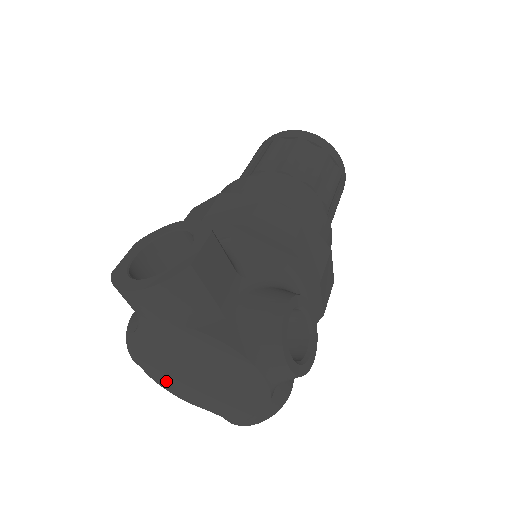
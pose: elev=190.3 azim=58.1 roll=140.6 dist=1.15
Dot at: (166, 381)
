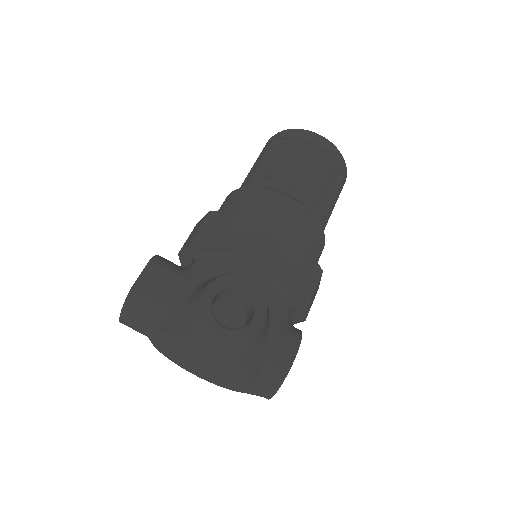
Dot at: (208, 378)
